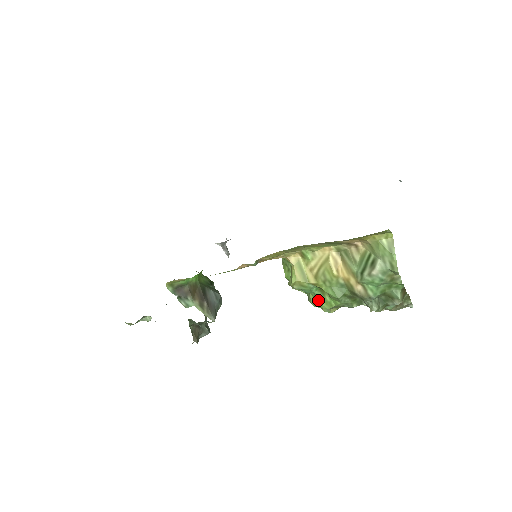
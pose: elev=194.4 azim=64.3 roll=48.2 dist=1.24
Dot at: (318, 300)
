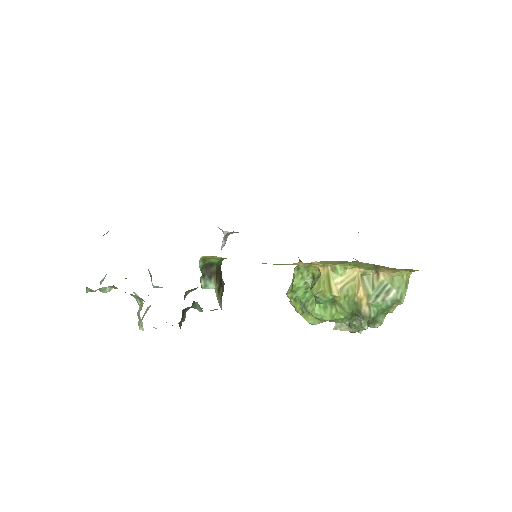
Dot at: (324, 311)
